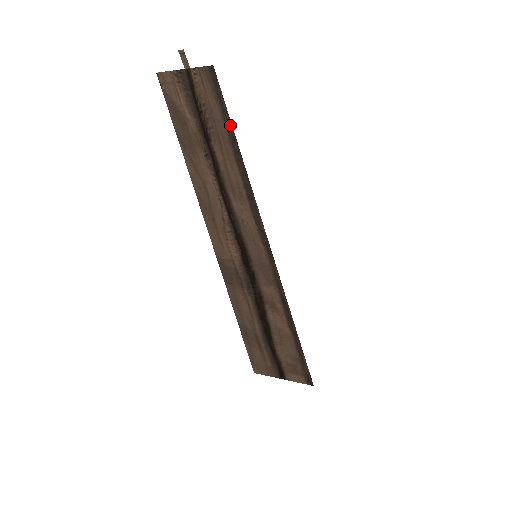
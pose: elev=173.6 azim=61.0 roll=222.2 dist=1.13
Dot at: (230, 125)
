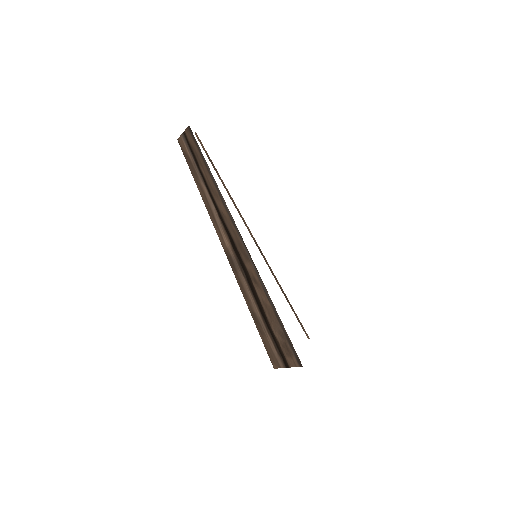
Dot at: (201, 153)
